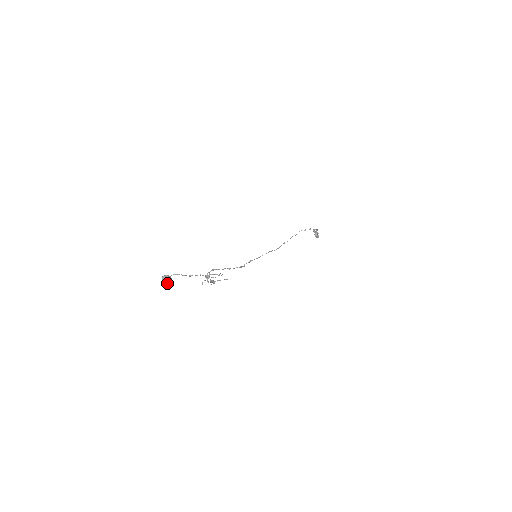
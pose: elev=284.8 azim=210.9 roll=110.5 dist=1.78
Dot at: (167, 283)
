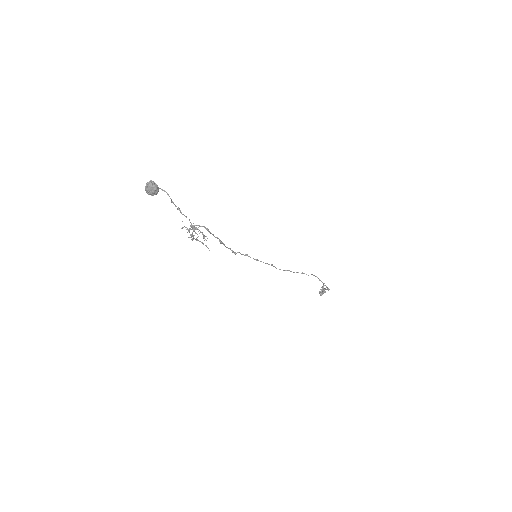
Dot at: (149, 192)
